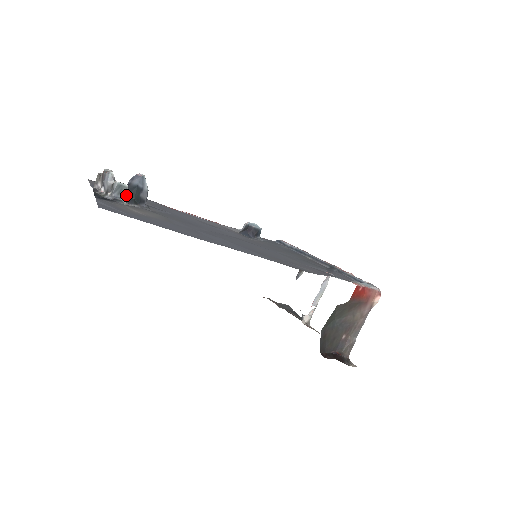
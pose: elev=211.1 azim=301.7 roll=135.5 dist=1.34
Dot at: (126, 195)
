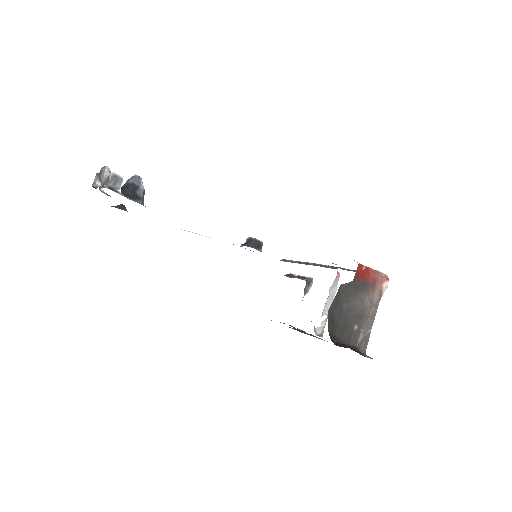
Dot at: (122, 191)
